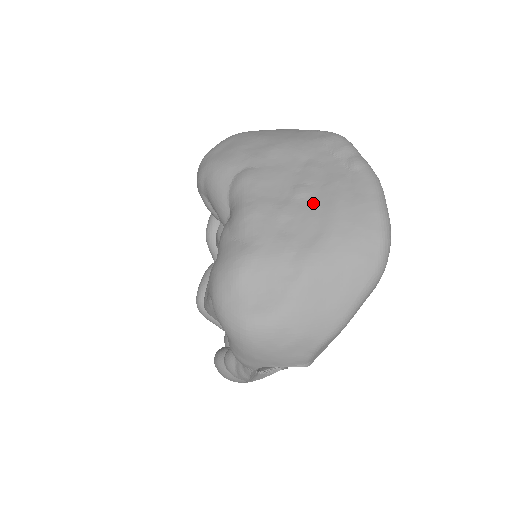
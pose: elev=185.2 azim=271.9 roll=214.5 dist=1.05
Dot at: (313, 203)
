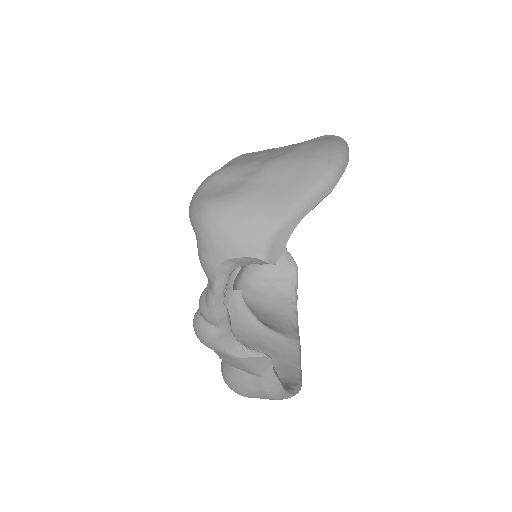
Dot at: (286, 148)
